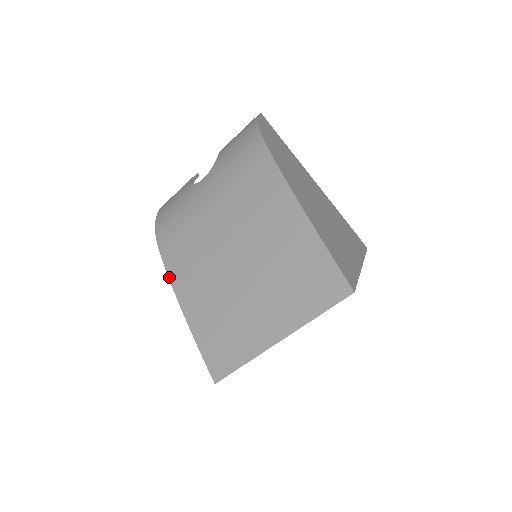
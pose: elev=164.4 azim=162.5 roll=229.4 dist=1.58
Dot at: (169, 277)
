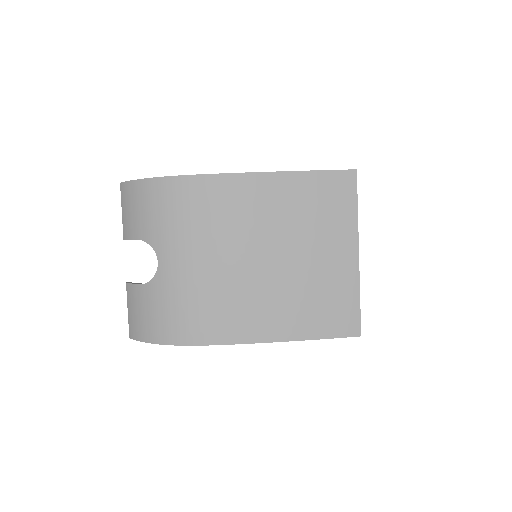
Dot at: (239, 343)
